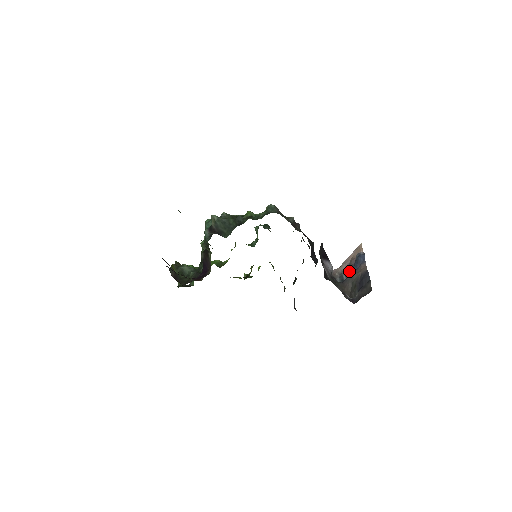
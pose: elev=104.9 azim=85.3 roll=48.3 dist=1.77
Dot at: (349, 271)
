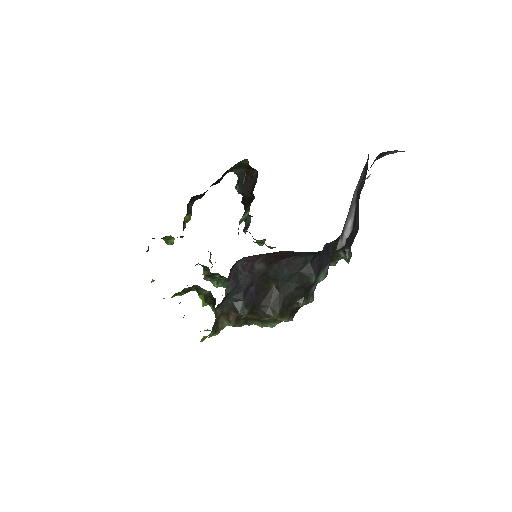
Dot at: occluded
